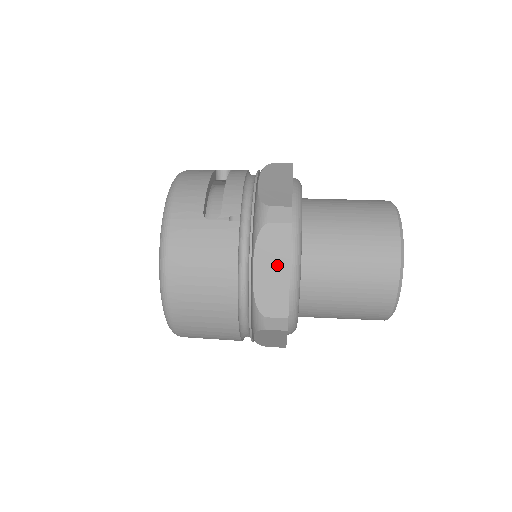
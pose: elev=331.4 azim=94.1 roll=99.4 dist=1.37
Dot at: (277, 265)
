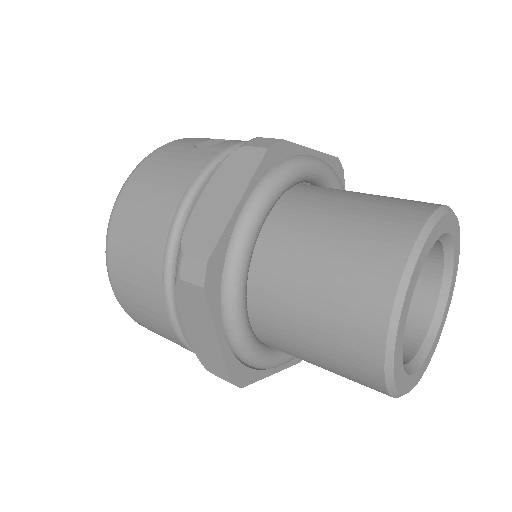
Dot at: (229, 193)
